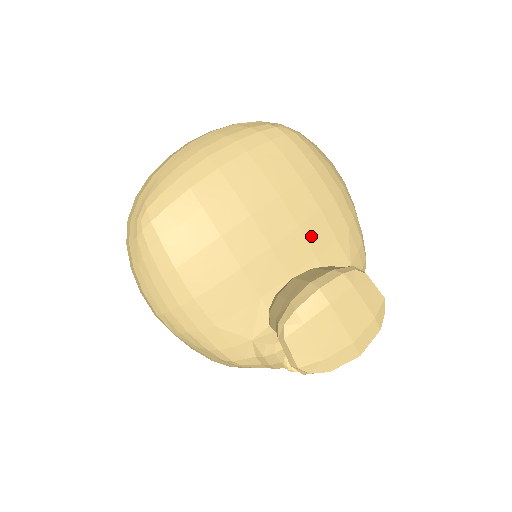
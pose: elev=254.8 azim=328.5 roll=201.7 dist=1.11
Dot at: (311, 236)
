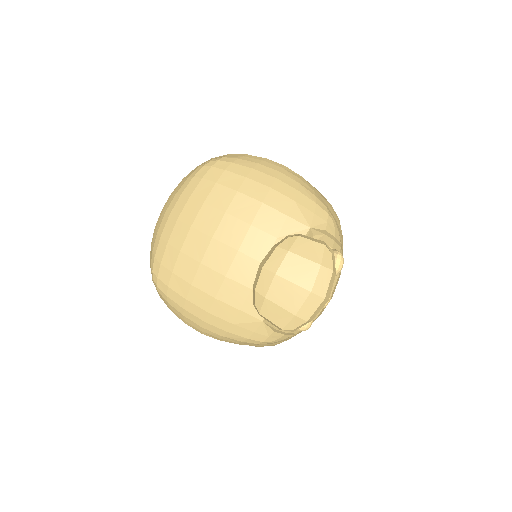
Dot at: (265, 226)
